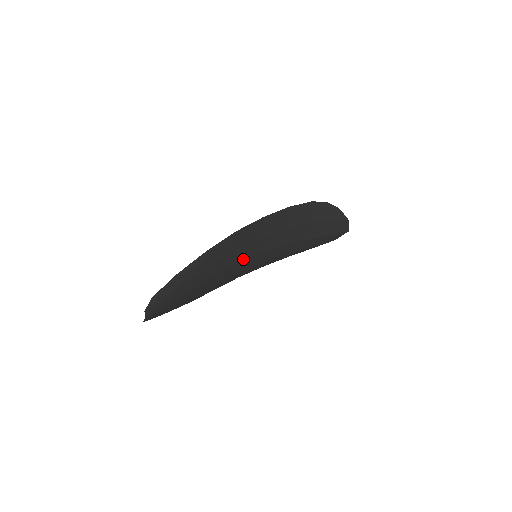
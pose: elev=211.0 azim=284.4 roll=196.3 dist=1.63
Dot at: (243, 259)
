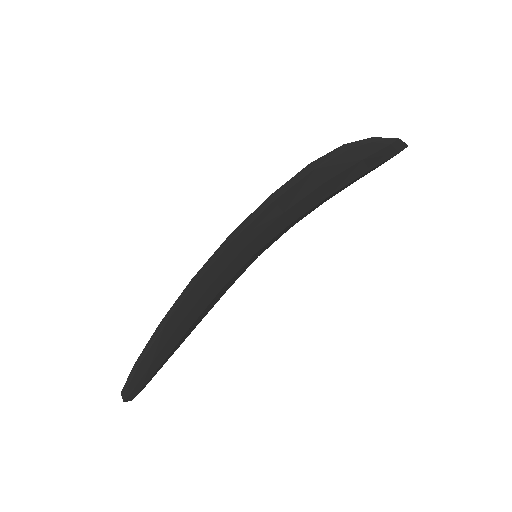
Dot at: (237, 271)
